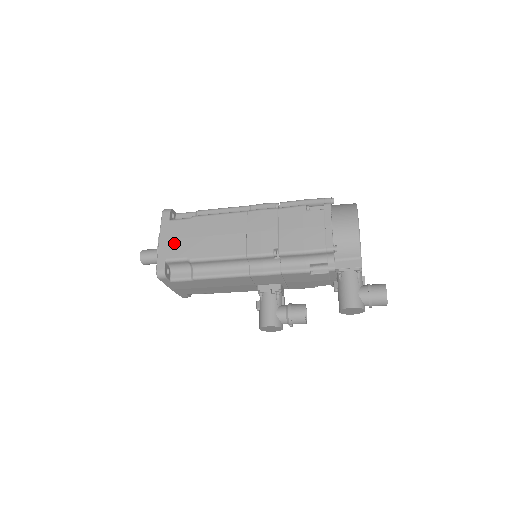
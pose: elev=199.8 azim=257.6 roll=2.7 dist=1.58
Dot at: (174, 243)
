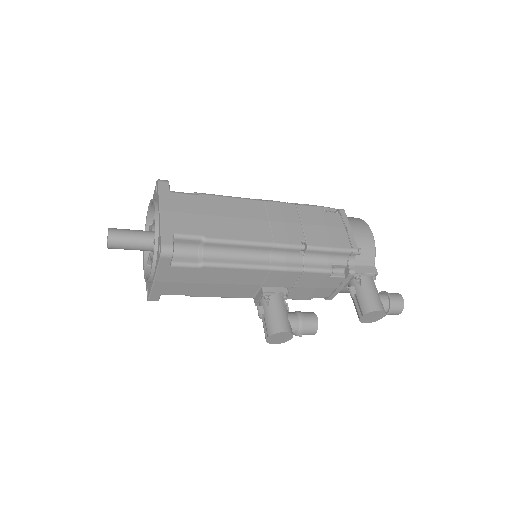
Dot at: (182, 217)
